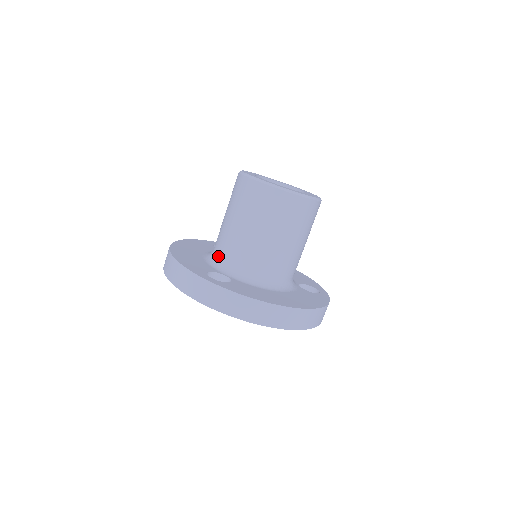
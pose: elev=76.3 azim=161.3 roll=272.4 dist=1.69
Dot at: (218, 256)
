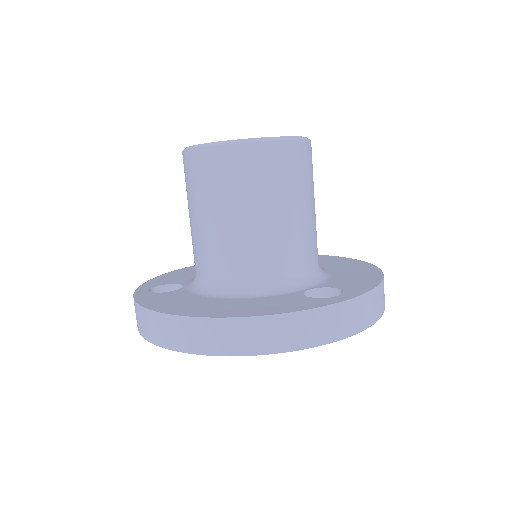
Dot at: occluded
